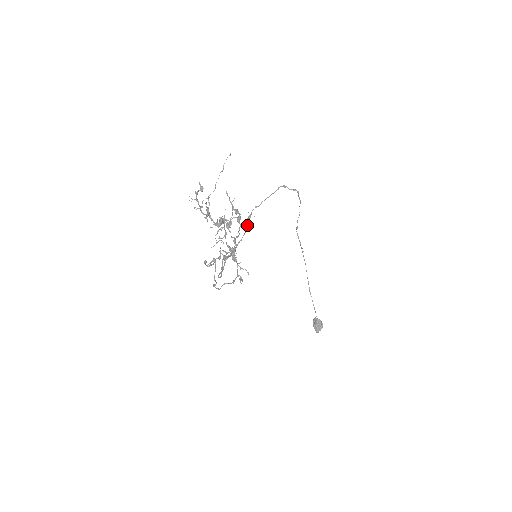
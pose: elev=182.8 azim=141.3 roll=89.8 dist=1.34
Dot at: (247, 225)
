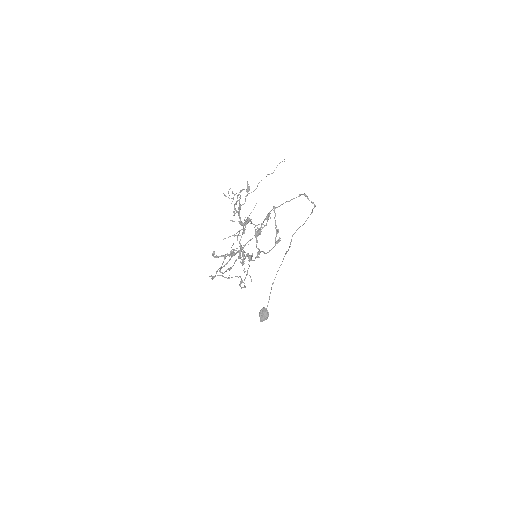
Dot at: occluded
